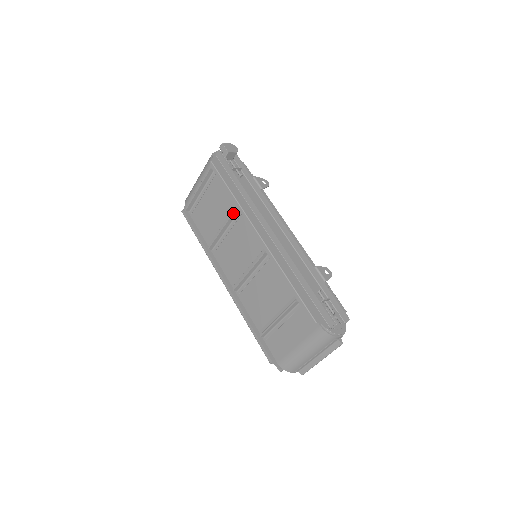
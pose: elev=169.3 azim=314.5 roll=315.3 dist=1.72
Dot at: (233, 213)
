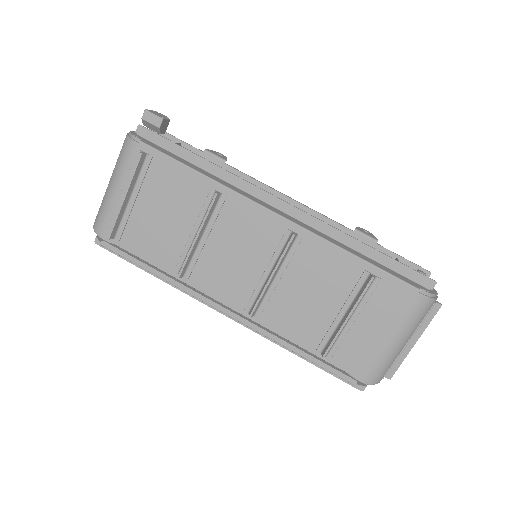
Dot at: (213, 202)
